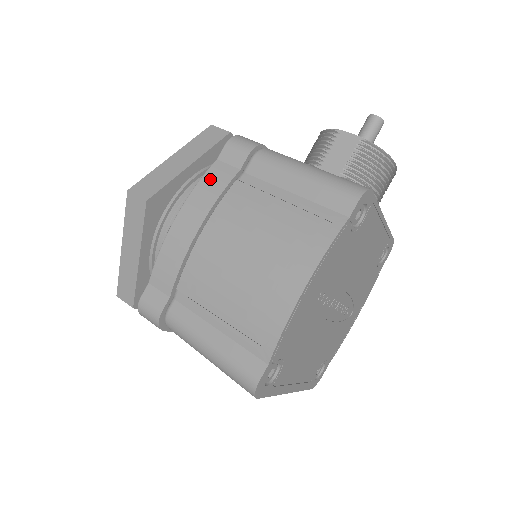
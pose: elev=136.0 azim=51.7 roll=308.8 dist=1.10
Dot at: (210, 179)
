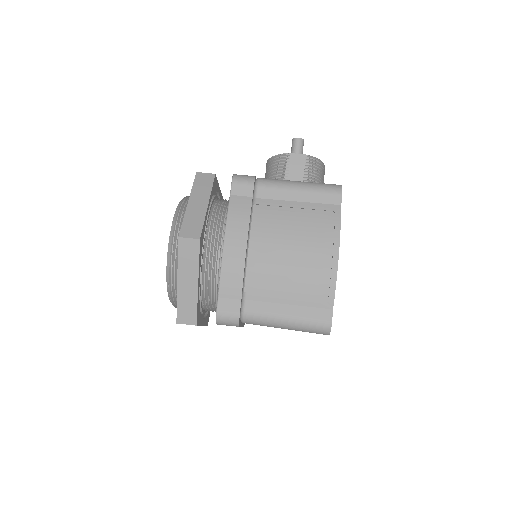
Dot at: (235, 210)
